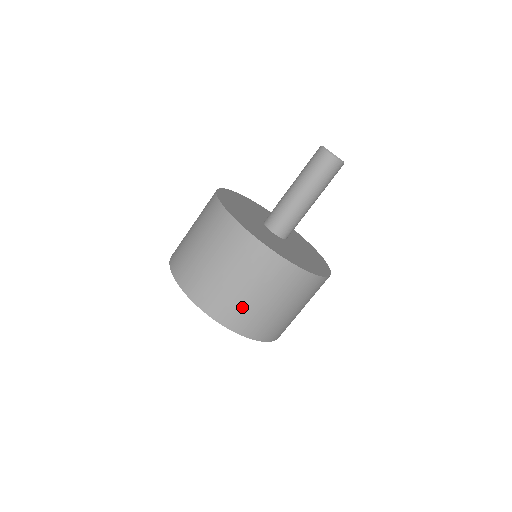
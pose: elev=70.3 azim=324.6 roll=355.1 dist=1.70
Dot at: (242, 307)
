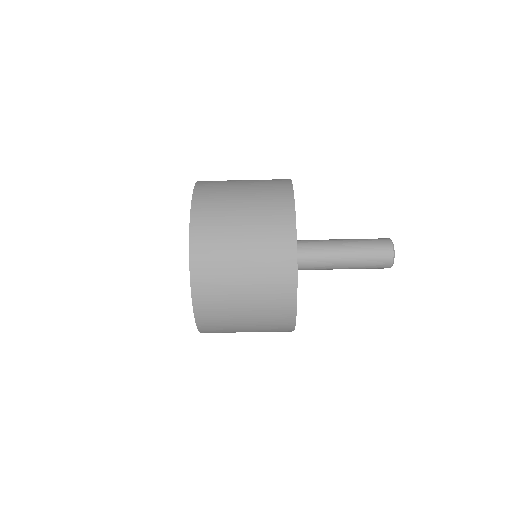
Dot at: (226, 326)
